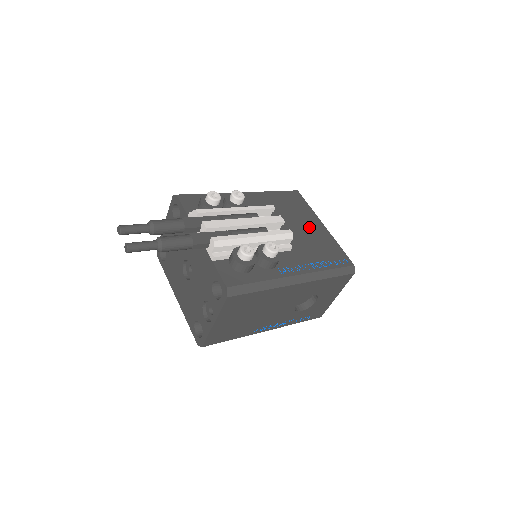
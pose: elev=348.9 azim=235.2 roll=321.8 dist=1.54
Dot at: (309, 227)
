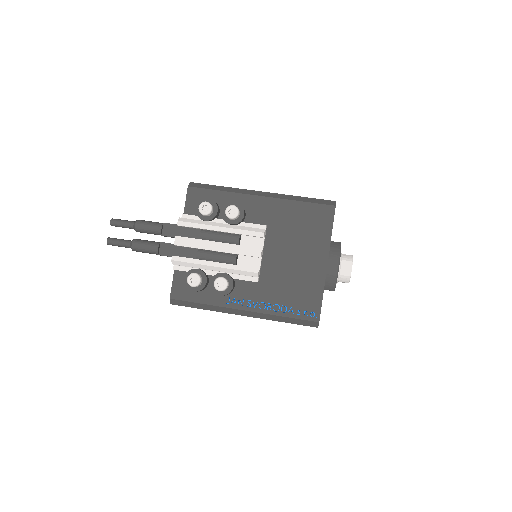
Dot at: (305, 261)
